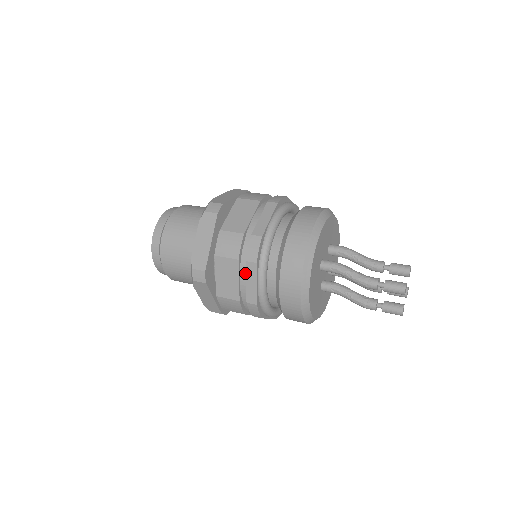
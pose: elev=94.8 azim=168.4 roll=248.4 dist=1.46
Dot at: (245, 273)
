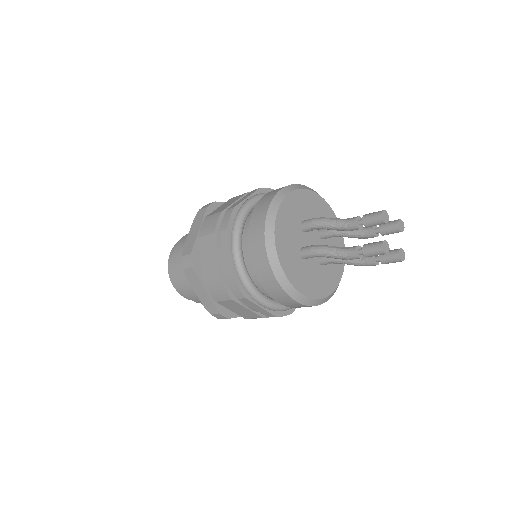
Dot at: (246, 303)
